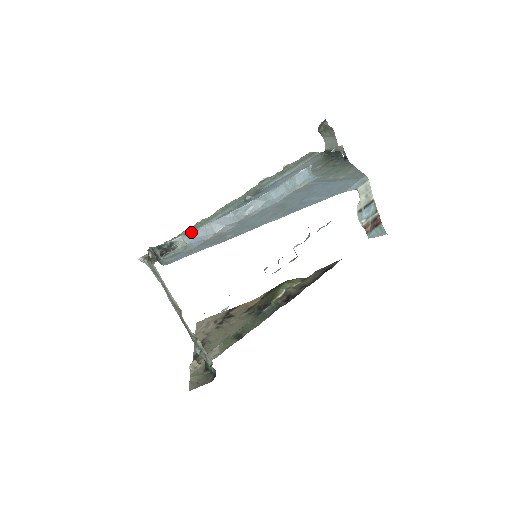
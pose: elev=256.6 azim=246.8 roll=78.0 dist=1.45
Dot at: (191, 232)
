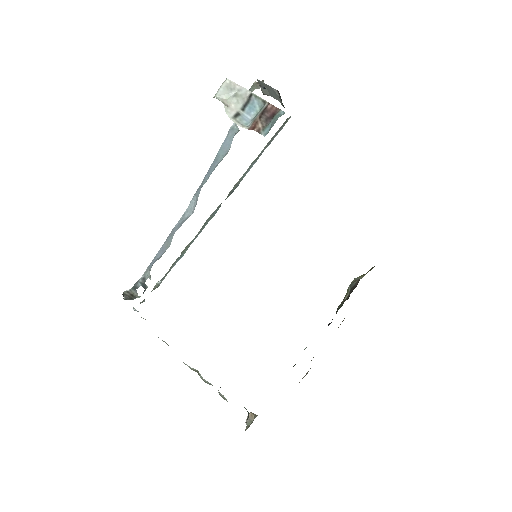
Dot at: (153, 259)
